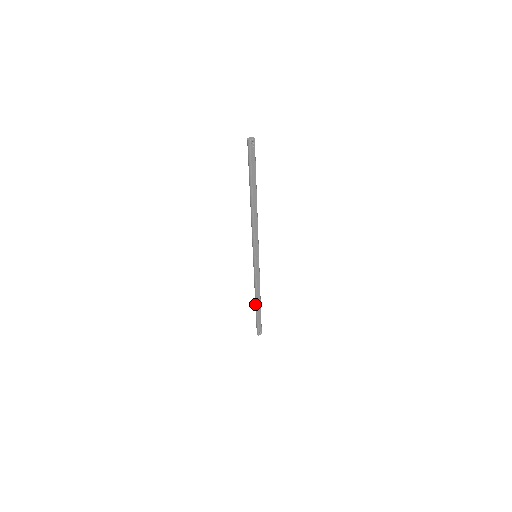
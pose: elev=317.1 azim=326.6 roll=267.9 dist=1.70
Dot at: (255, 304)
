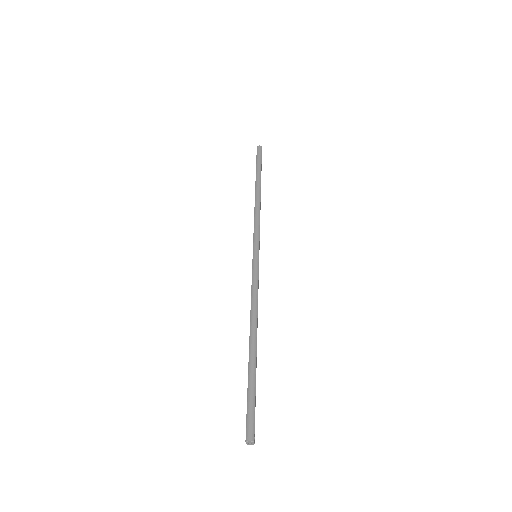
Dot at: (251, 344)
